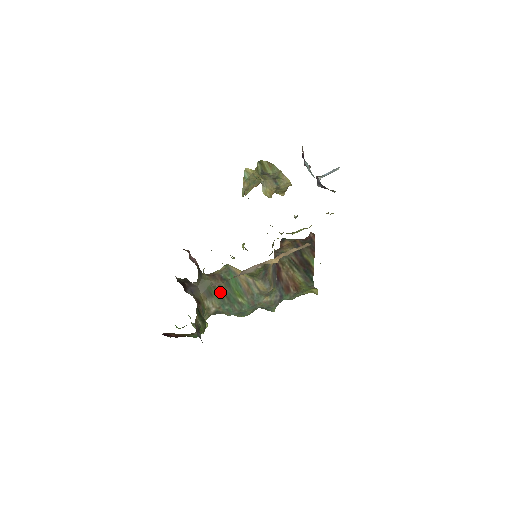
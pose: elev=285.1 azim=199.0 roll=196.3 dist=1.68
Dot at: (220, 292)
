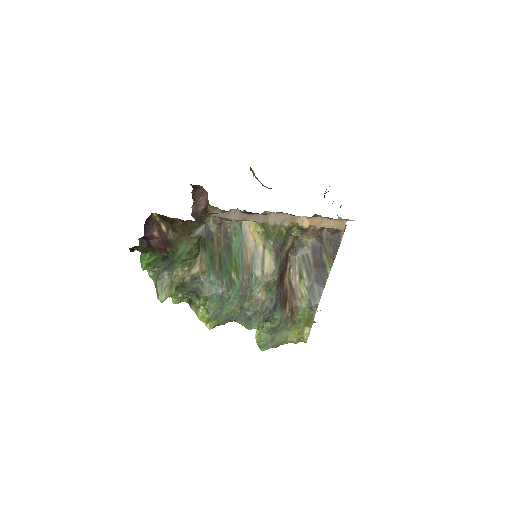
Dot at: (215, 252)
